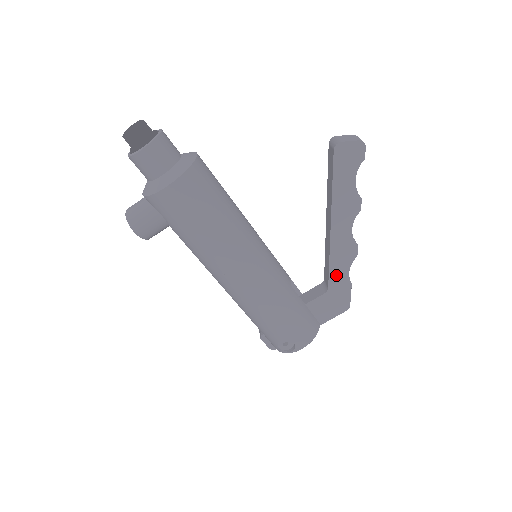
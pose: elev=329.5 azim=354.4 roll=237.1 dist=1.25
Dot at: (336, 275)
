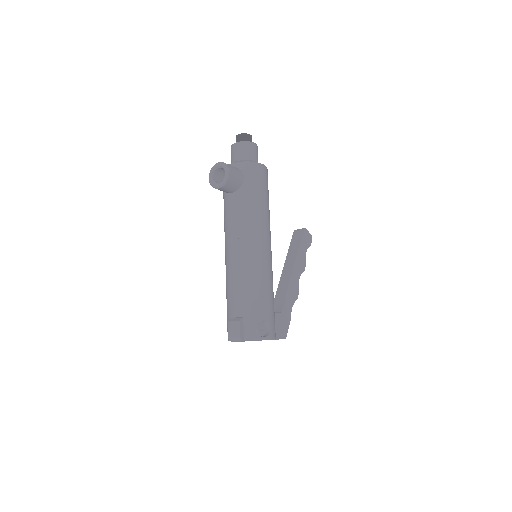
Dot at: (287, 304)
